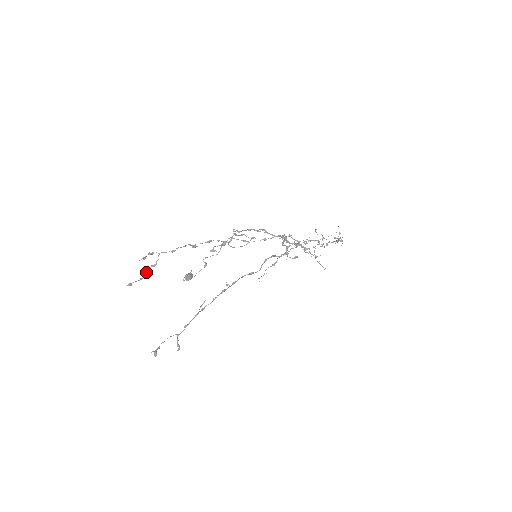
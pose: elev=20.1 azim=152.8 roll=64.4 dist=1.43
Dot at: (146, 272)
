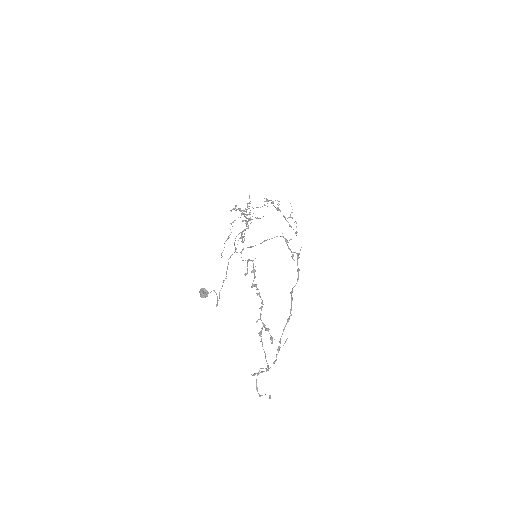
Dot at: (262, 344)
